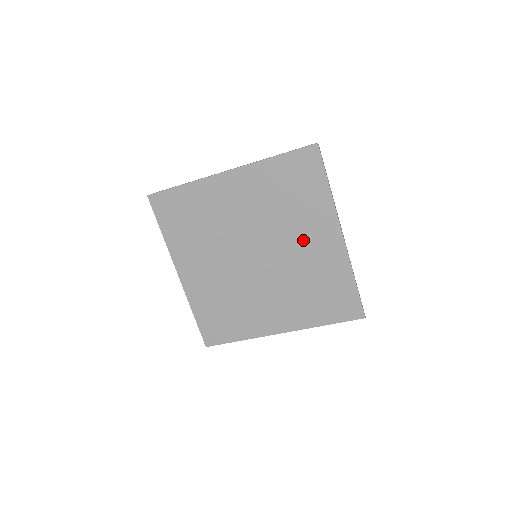
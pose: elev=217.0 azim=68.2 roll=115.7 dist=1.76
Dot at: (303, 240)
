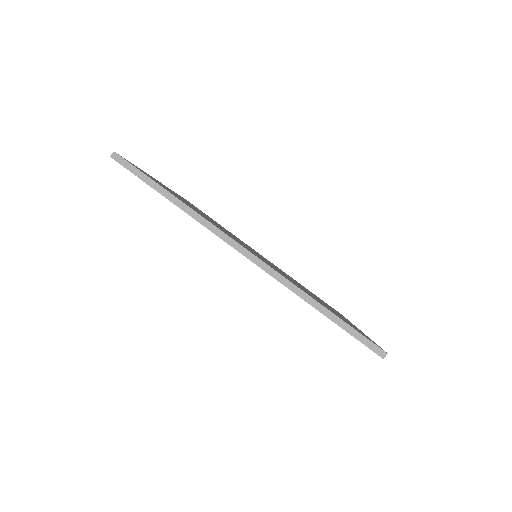
Dot at: occluded
